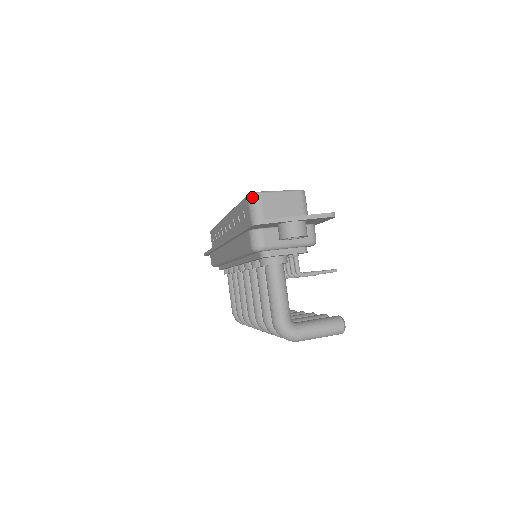
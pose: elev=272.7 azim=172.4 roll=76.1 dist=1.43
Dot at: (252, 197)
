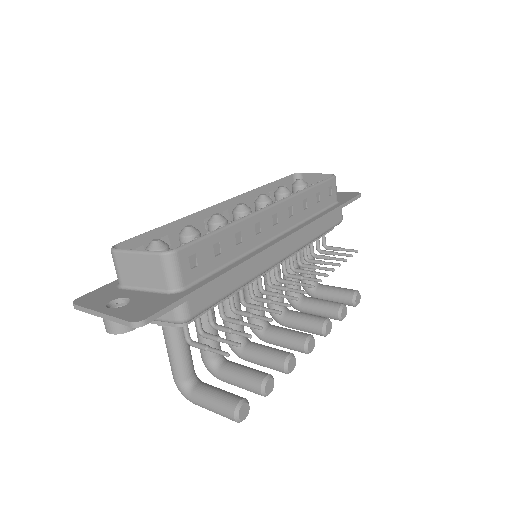
Dot at: (111, 252)
